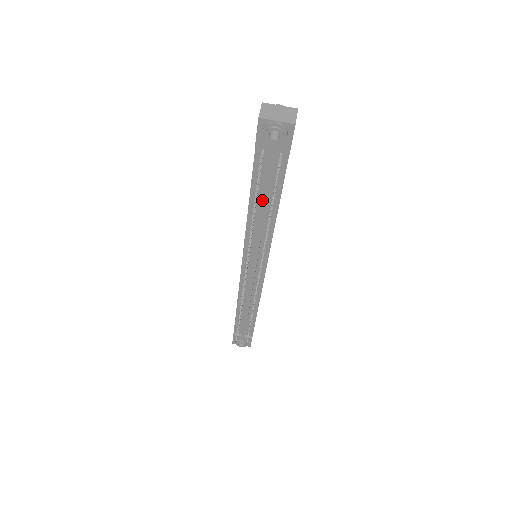
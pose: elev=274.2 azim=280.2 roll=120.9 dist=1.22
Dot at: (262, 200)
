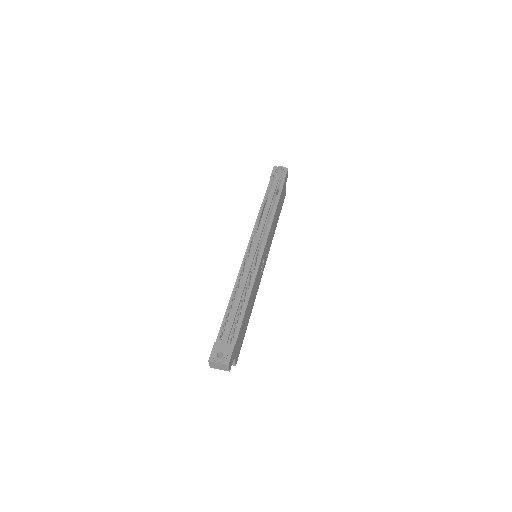
Dot at: (270, 198)
